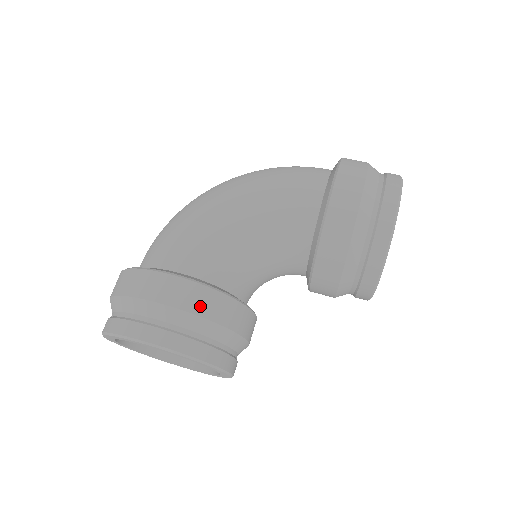
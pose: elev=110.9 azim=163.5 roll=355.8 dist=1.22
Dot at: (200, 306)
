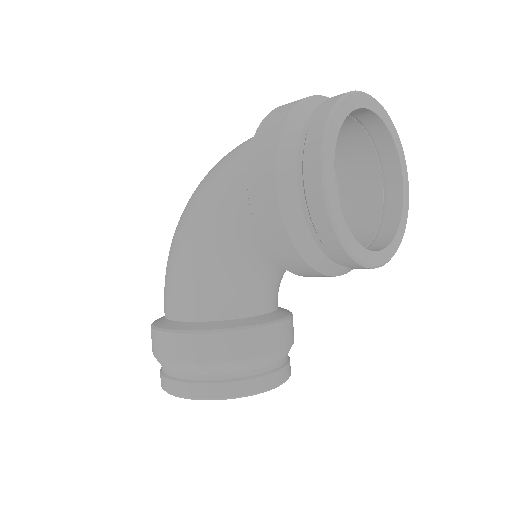
Dot at: (194, 354)
